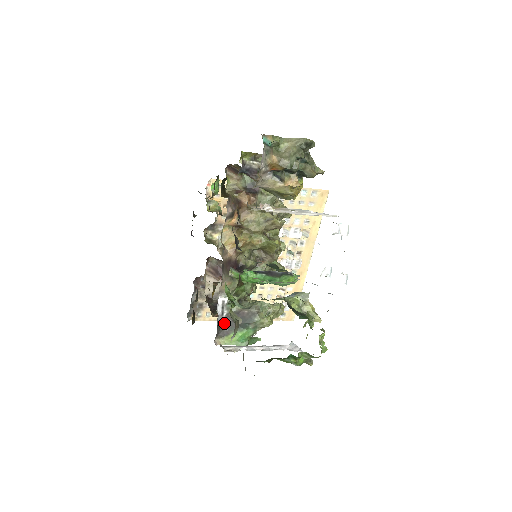
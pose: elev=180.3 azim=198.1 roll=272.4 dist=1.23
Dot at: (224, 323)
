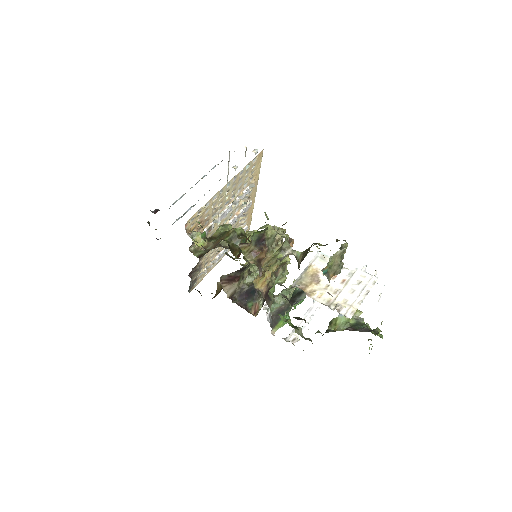
Dot at: (272, 321)
